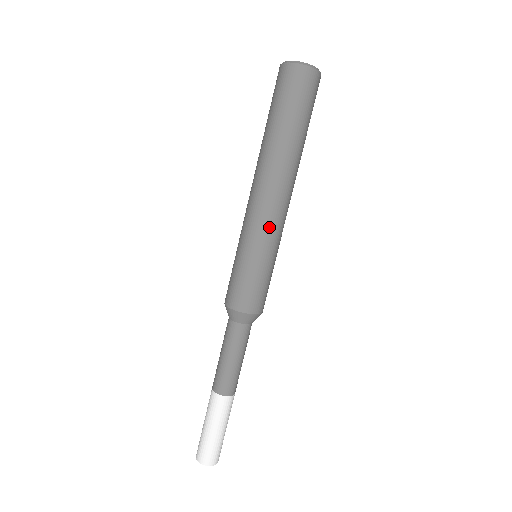
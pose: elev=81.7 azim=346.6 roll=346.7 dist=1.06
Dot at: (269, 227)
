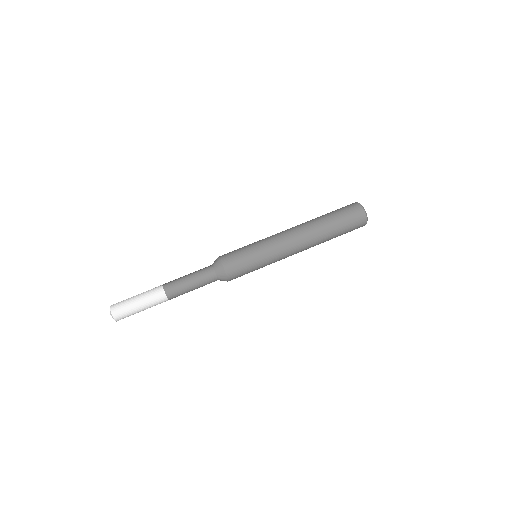
Dot at: (278, 247)
